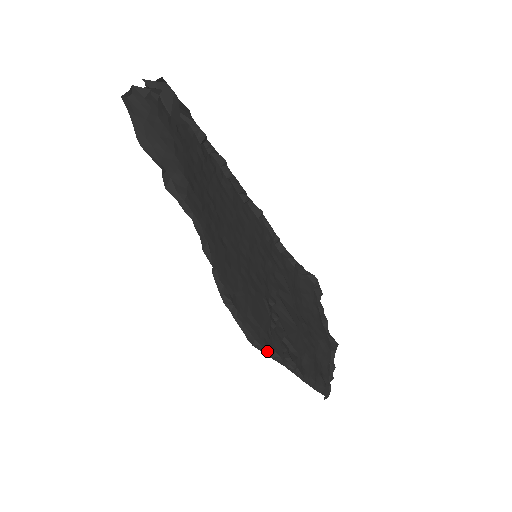
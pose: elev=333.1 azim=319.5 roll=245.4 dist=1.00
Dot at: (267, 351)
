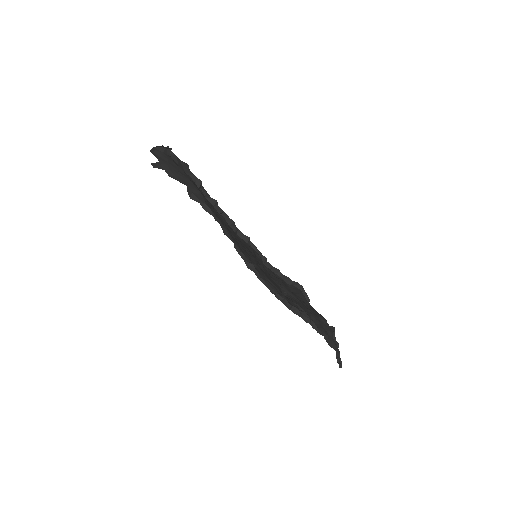
Dot at: (286, 303)
